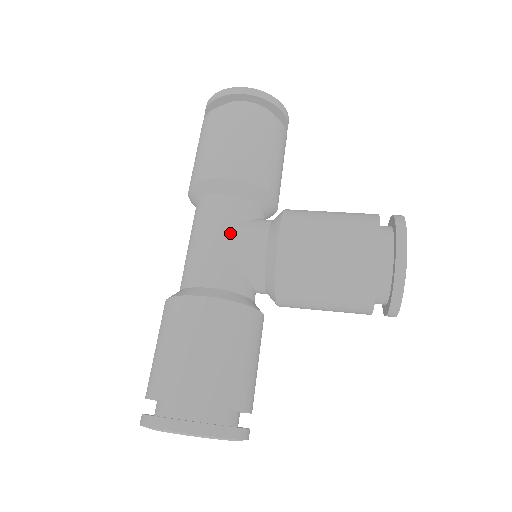
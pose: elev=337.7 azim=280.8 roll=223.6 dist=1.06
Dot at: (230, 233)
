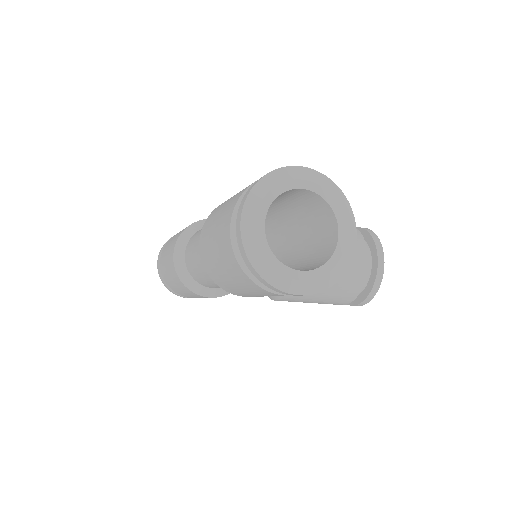
Dot at: occluded
